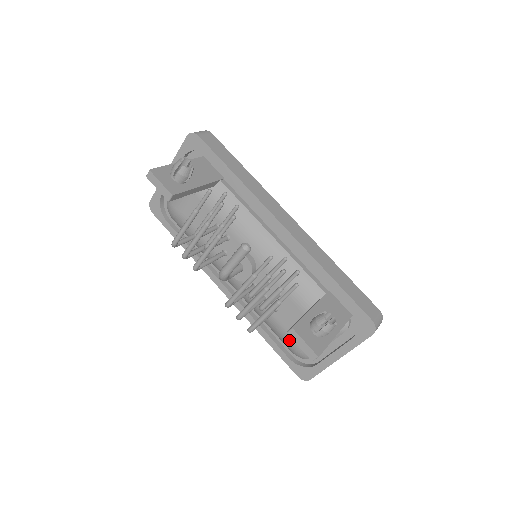
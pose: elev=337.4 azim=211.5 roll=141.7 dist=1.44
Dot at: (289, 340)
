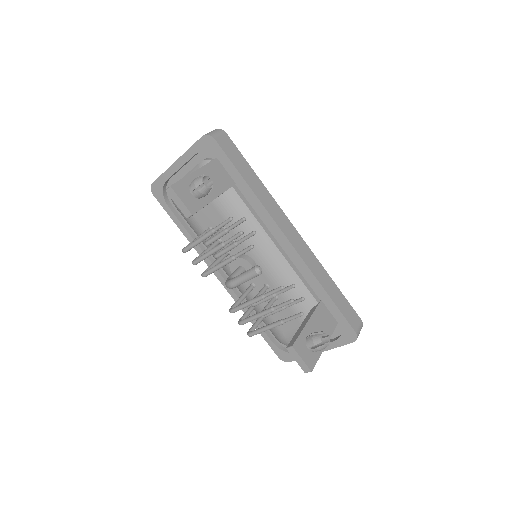
Dot at: (278, 333)
